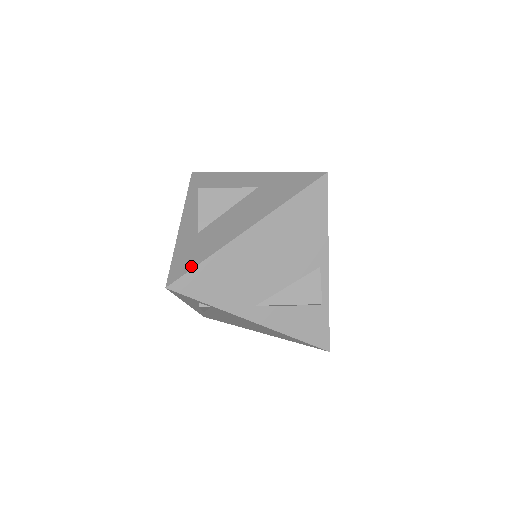
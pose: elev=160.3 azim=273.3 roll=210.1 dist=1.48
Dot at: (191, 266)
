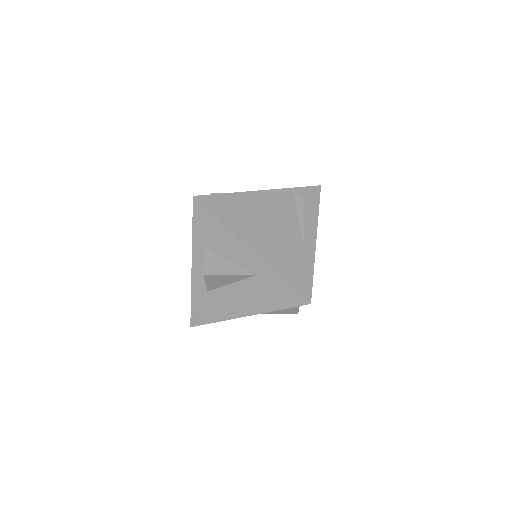
Dot at: (206, 322)
